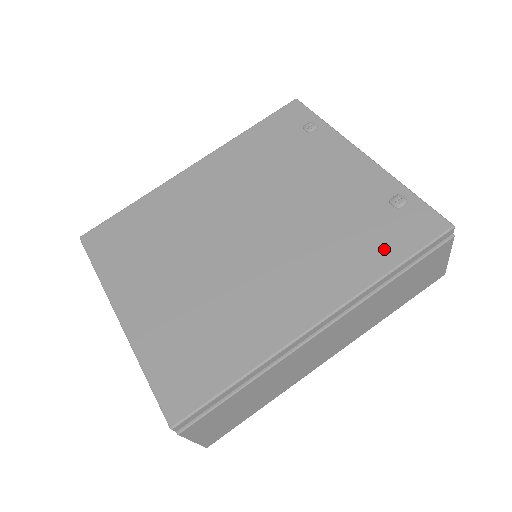
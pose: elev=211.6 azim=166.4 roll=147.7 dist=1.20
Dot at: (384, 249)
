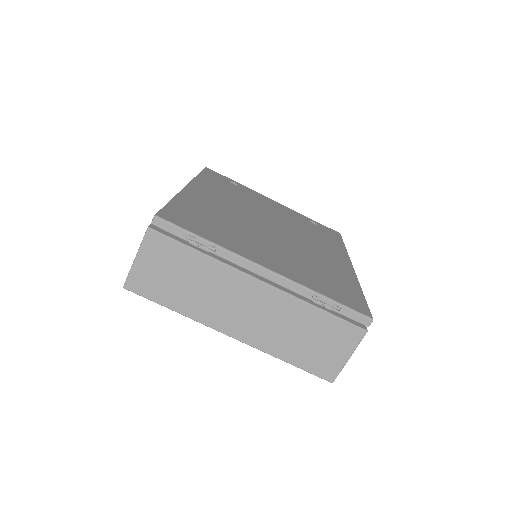
Dot at: (333, 239)
